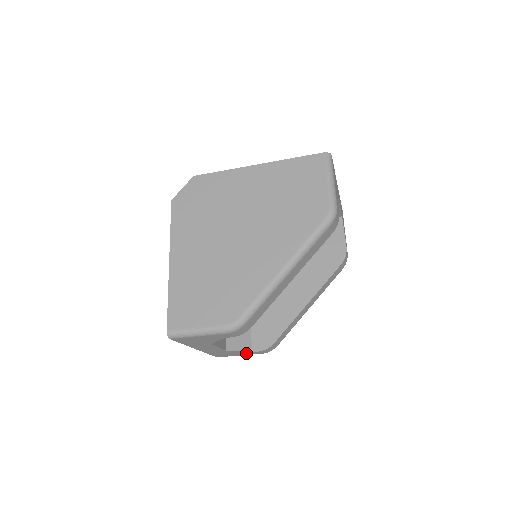
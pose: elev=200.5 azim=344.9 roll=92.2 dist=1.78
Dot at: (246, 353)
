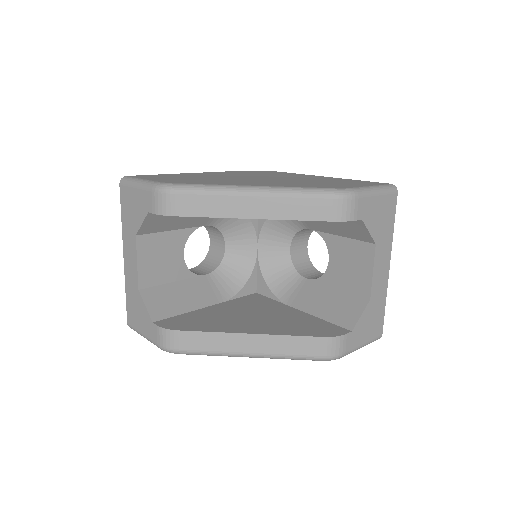
Dot at: (148, 326)
